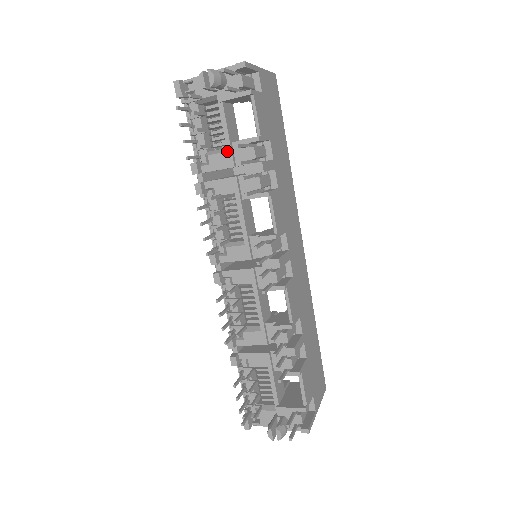
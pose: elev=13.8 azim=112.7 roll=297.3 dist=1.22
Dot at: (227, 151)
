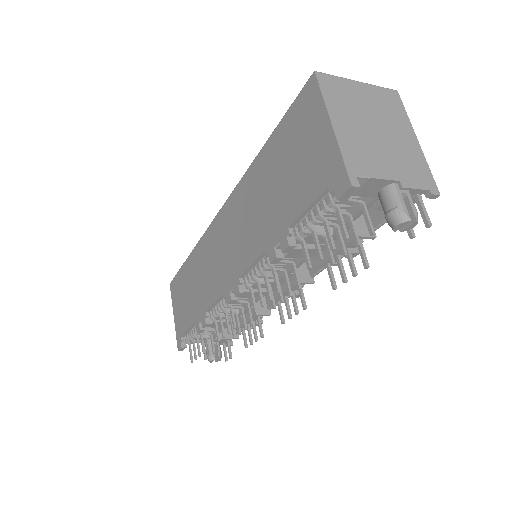
Dot at: (333, 235)
